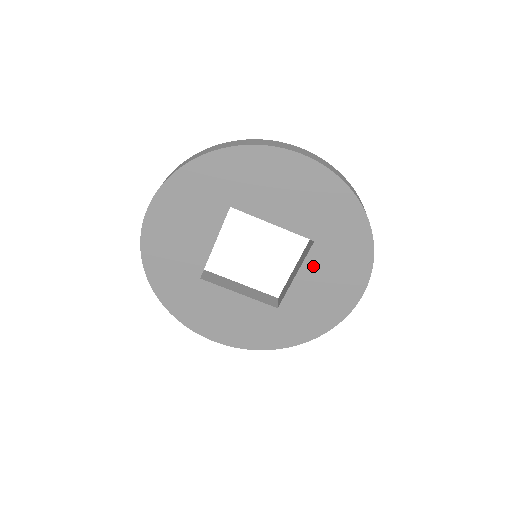
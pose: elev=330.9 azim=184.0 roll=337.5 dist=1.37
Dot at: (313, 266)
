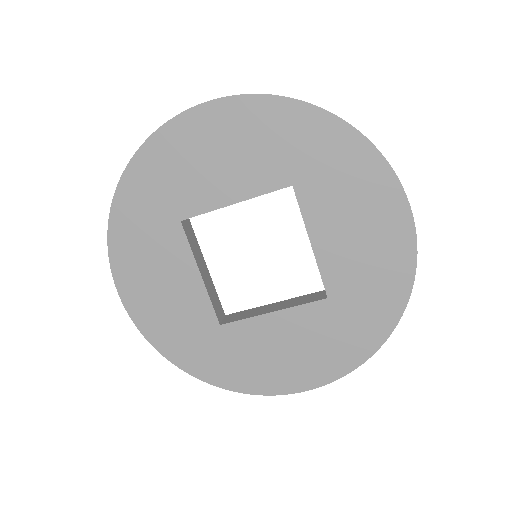
Dot at: (318, 215)
